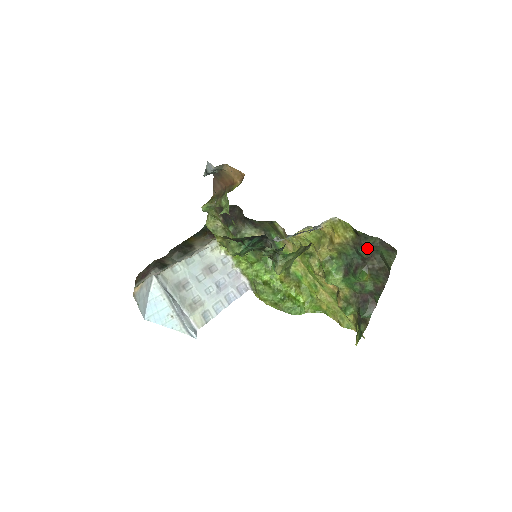
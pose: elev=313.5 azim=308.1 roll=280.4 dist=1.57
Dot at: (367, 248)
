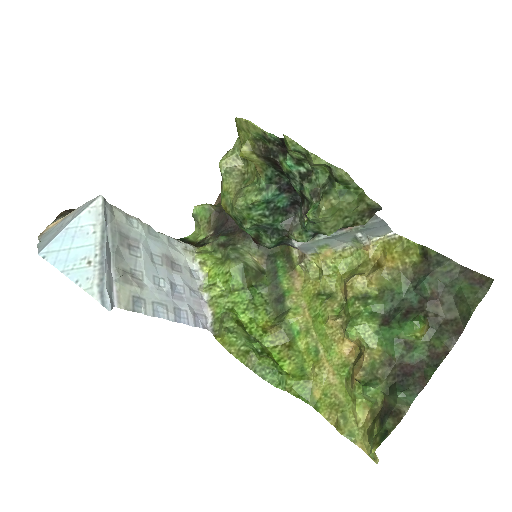
Dot at: (437, 279)
